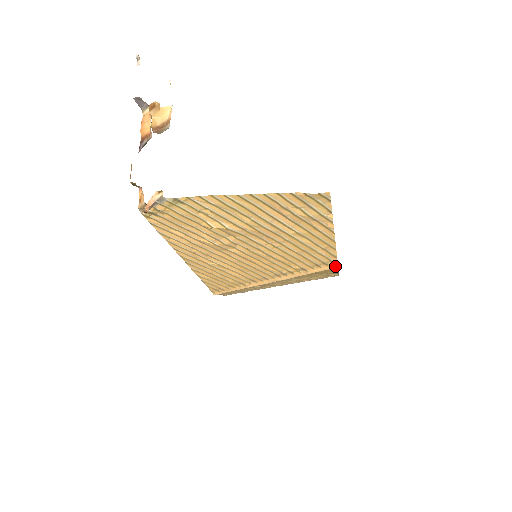
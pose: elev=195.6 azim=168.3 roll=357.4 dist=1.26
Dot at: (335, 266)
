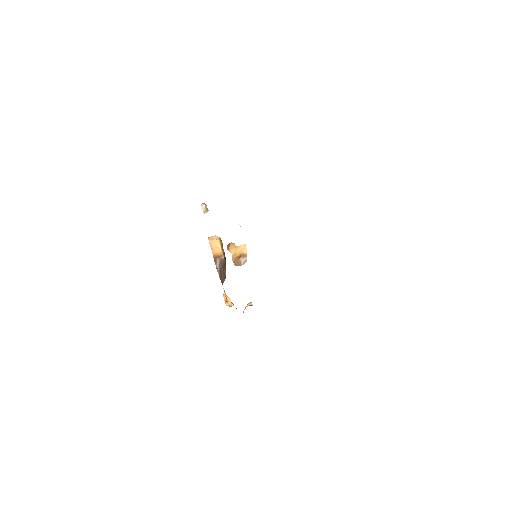
Dot at: occluded
